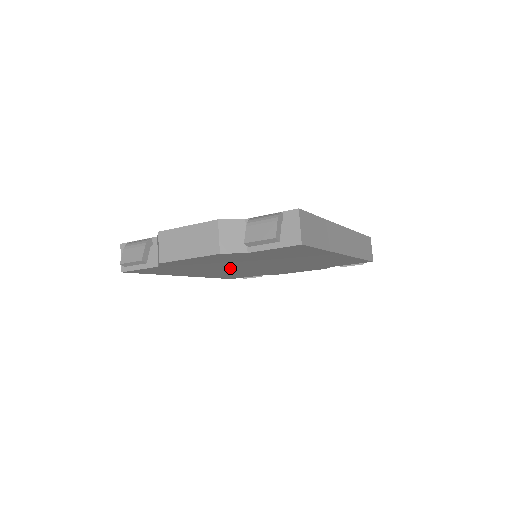
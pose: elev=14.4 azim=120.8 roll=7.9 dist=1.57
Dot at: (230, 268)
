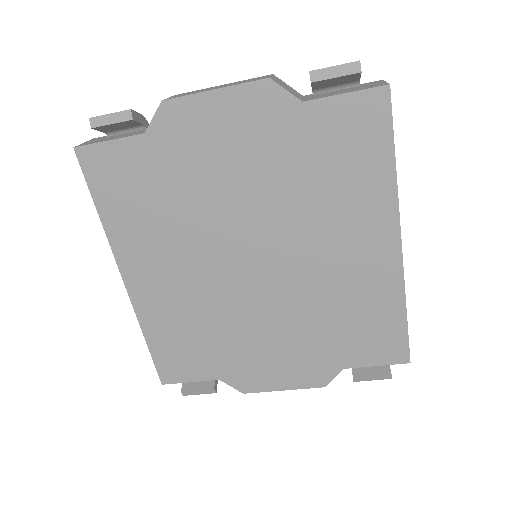
Dot at: (215, 248)
